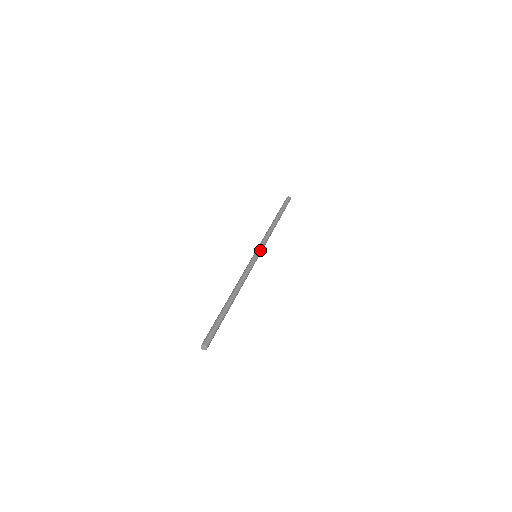
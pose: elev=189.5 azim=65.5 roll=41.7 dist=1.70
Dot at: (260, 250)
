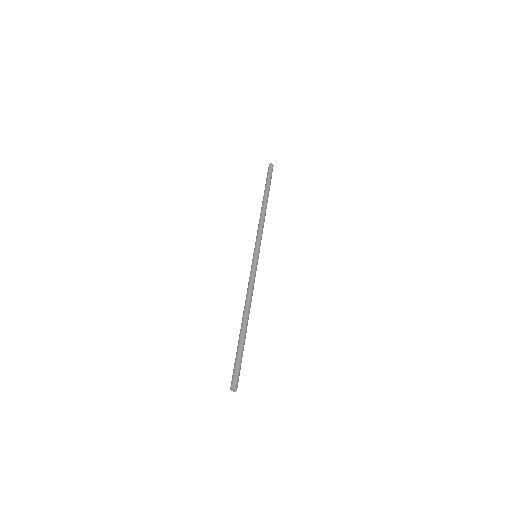
Dot at: (258, 247)
